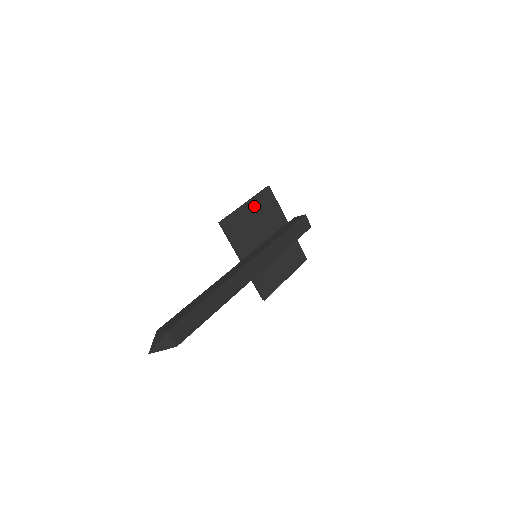
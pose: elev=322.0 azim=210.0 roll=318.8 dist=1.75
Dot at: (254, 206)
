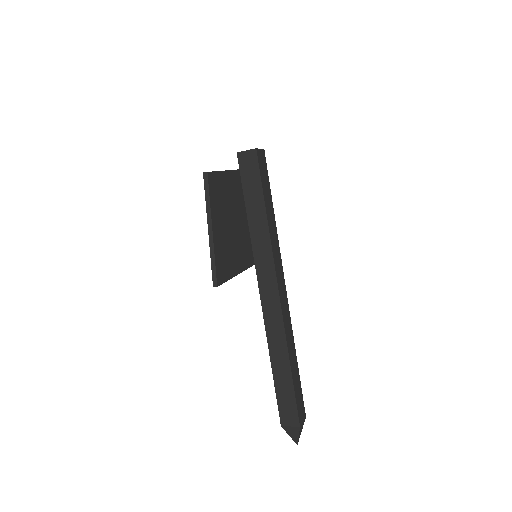
Dot at: (217, 218)
